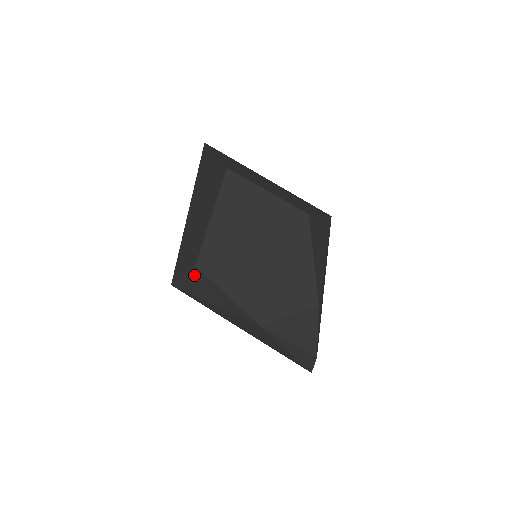
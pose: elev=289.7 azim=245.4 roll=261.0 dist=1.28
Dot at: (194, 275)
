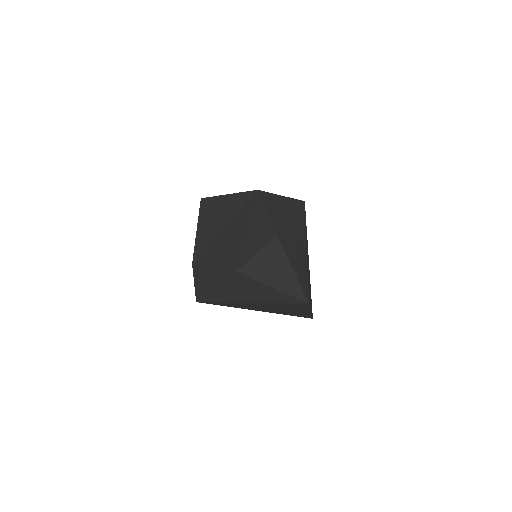
Dot at: (196, 274)
